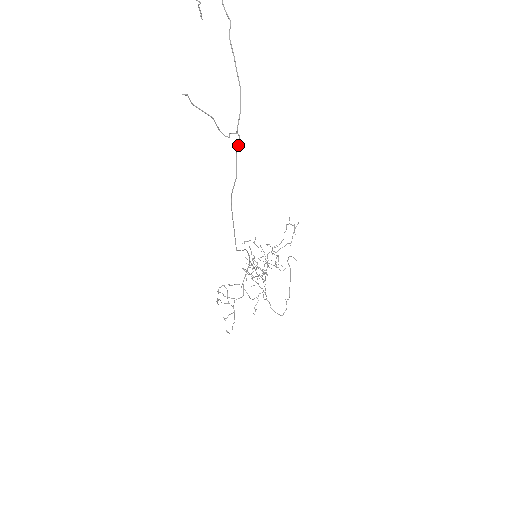
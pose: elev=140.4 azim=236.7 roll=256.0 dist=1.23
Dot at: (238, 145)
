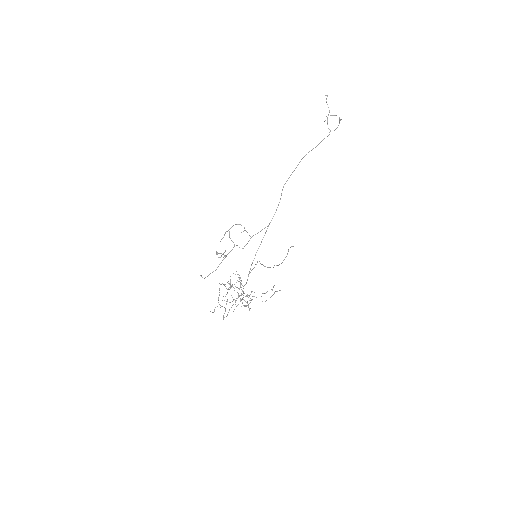
Dot at: occluded
